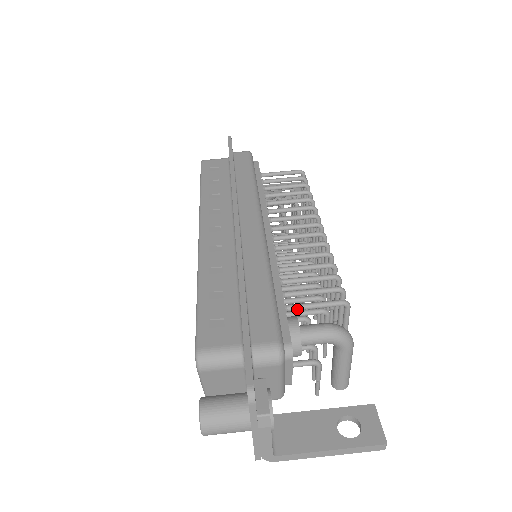
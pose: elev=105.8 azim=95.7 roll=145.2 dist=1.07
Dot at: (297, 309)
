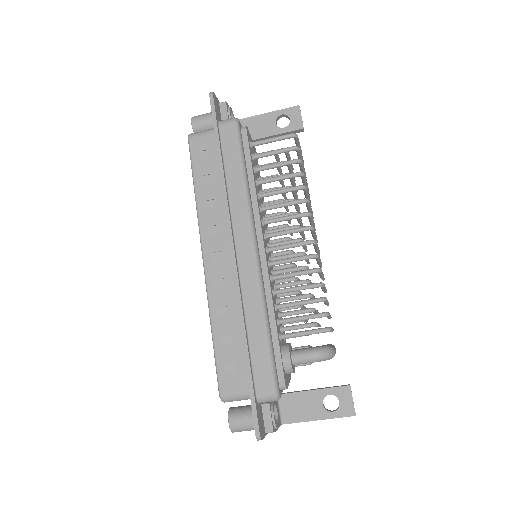
Dot at: occluded
